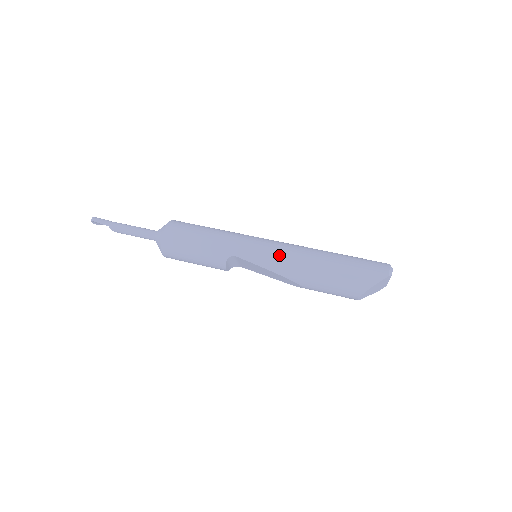
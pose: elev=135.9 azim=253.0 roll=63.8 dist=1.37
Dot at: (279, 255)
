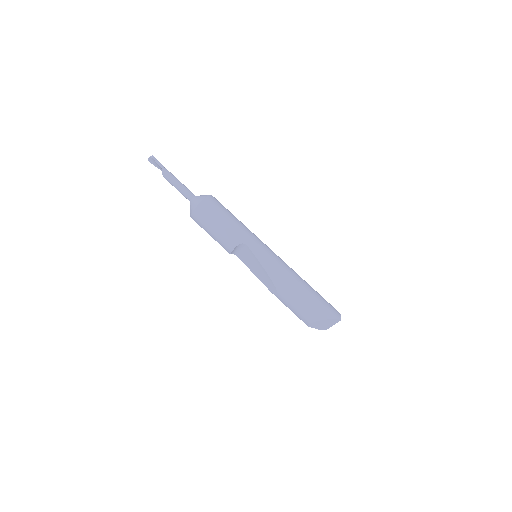
Dot at: (277, 263)
